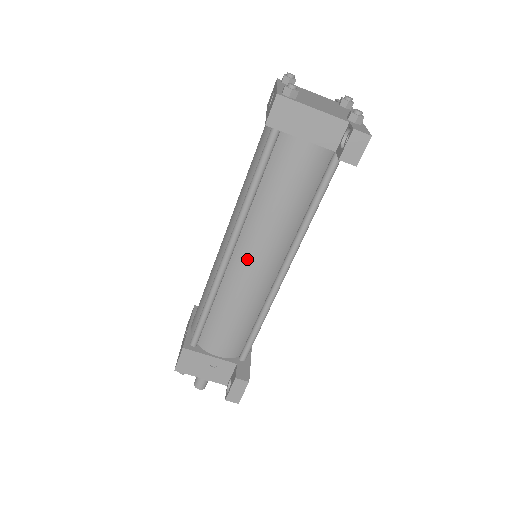
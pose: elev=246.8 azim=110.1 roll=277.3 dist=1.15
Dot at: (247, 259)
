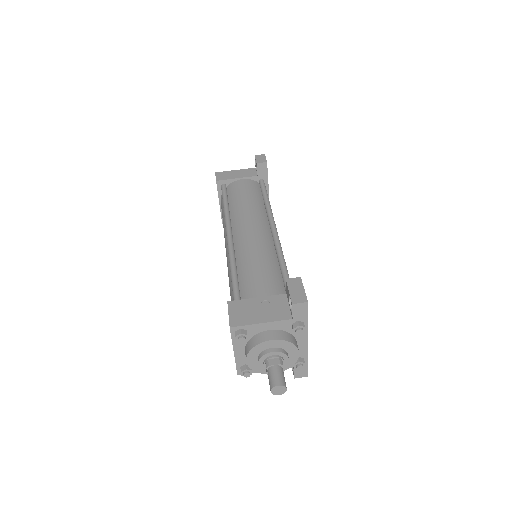
Dot at: (243, 230)
